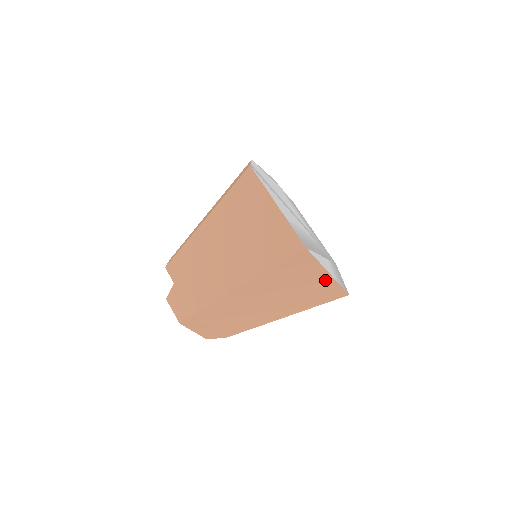
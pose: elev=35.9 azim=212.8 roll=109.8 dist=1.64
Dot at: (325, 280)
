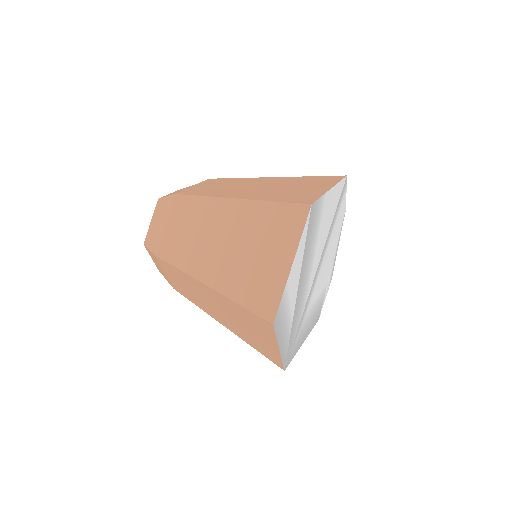
Dot at: (281, 271)
